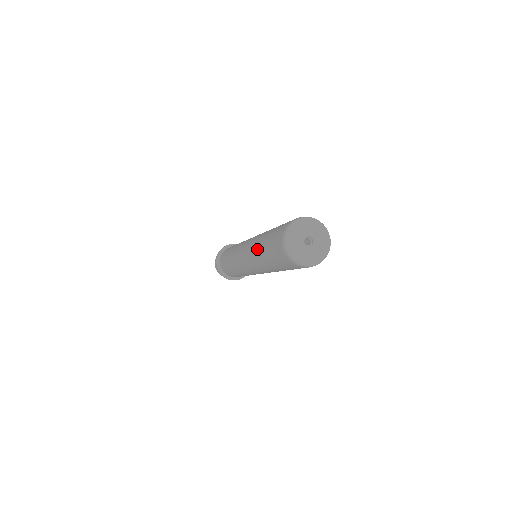
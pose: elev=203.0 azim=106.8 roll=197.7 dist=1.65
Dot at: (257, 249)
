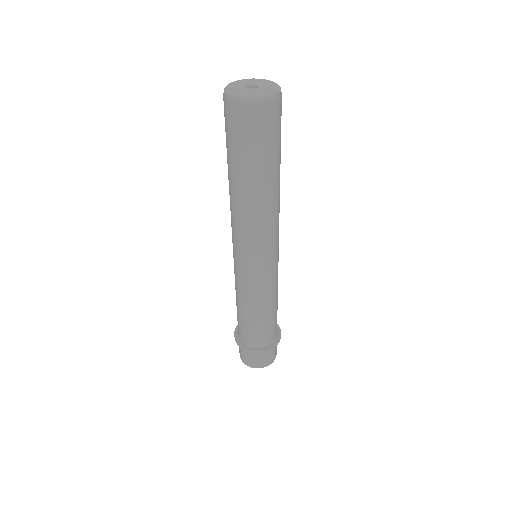
Dot at: occluded
